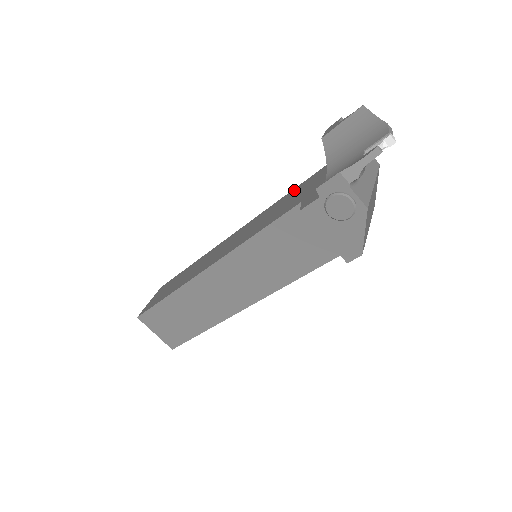
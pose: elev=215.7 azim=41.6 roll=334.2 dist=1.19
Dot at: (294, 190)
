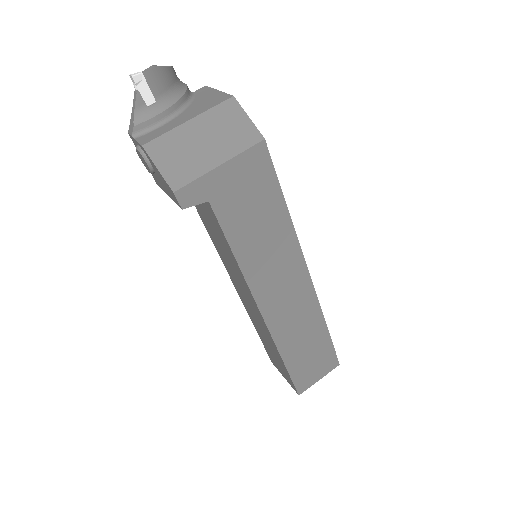
Dot at: occluded
